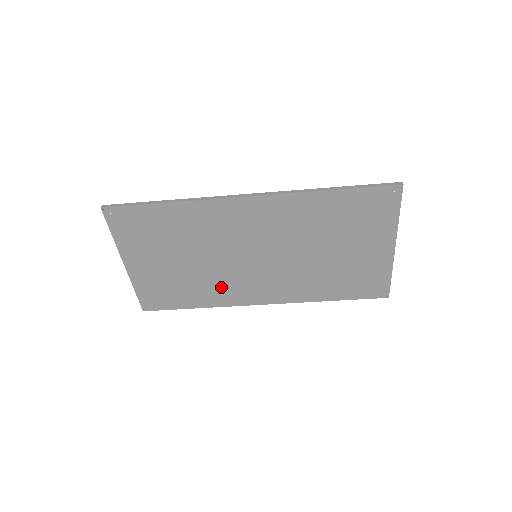
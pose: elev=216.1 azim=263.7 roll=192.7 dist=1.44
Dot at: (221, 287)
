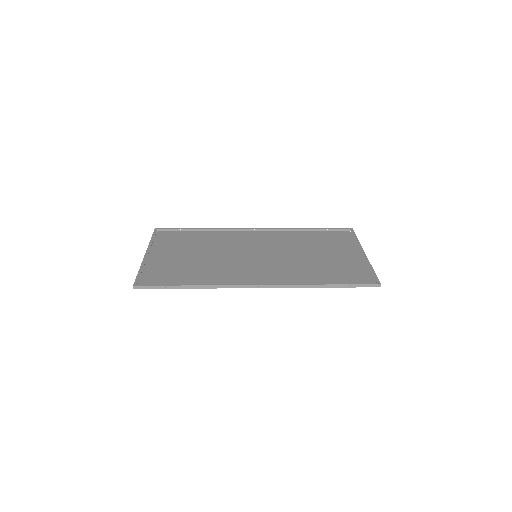
Dot at: (223, 241)
